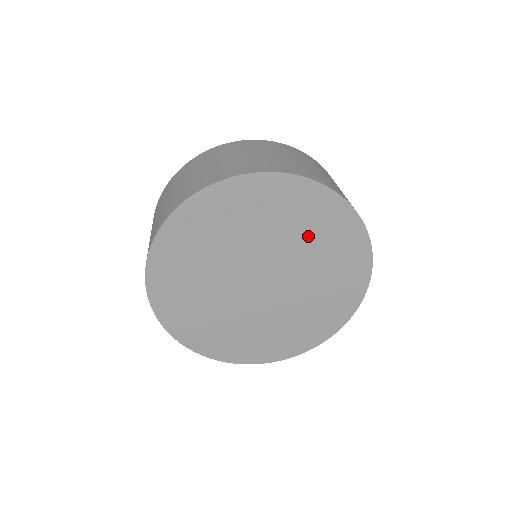
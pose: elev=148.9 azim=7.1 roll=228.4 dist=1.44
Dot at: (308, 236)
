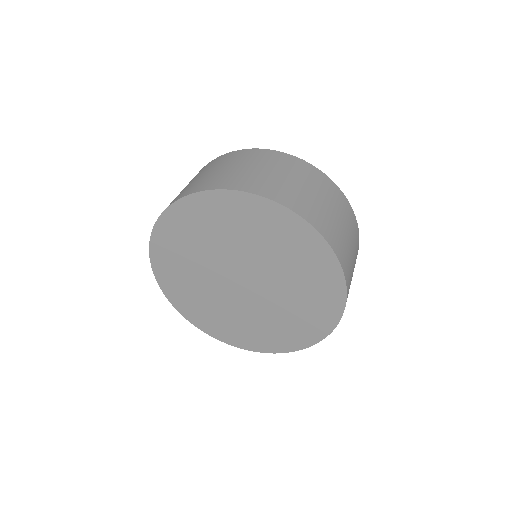
Dot at: (269, 244)
